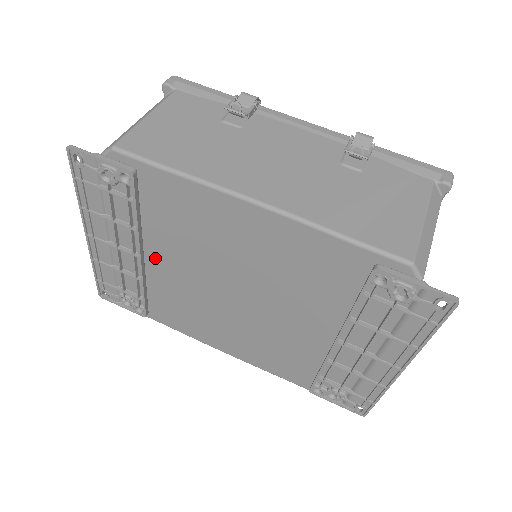
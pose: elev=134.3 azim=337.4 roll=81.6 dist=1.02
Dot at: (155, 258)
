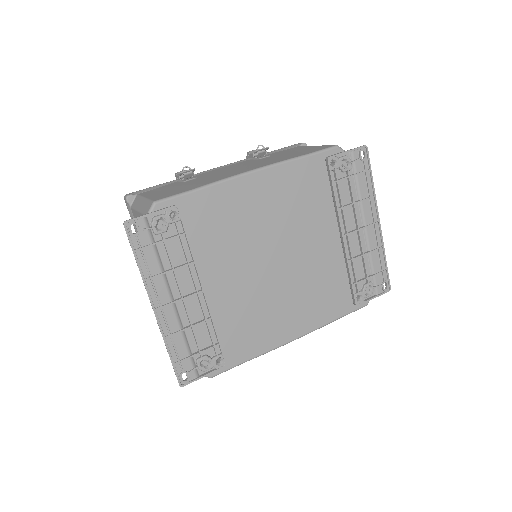
Dot at: (212, 285)
